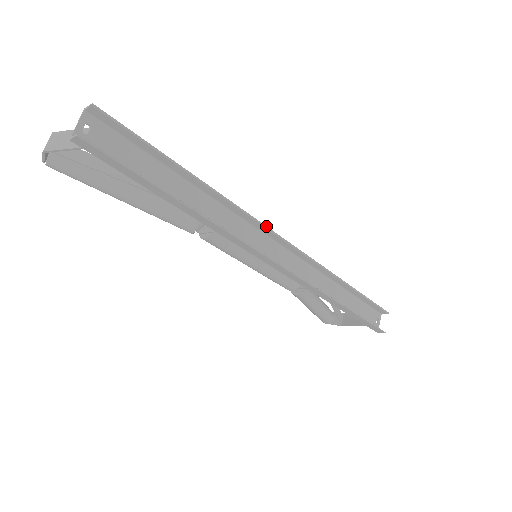
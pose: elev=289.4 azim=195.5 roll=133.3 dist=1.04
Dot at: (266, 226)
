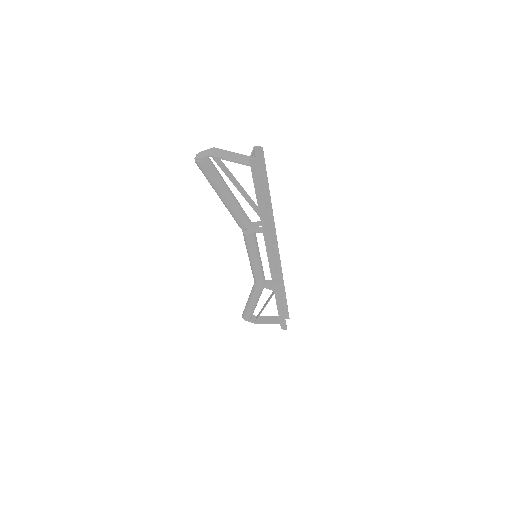
Dot at: occluded
